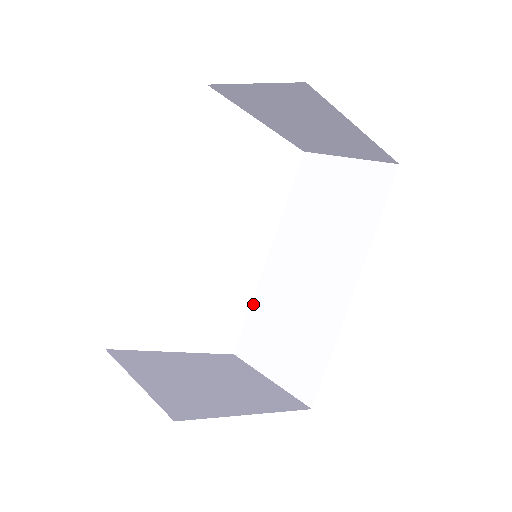
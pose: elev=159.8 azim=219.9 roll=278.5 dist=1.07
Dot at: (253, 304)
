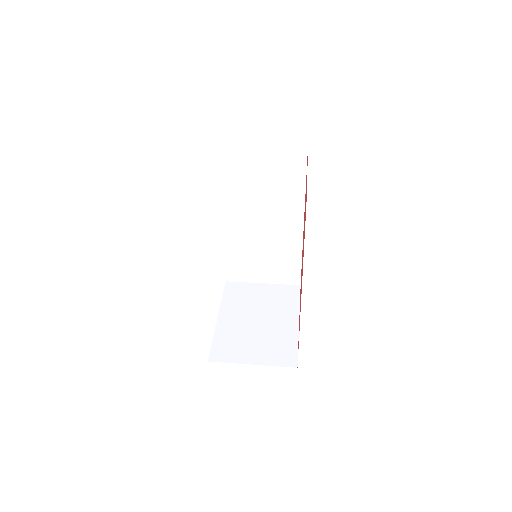
Dot at: (225, 252)
